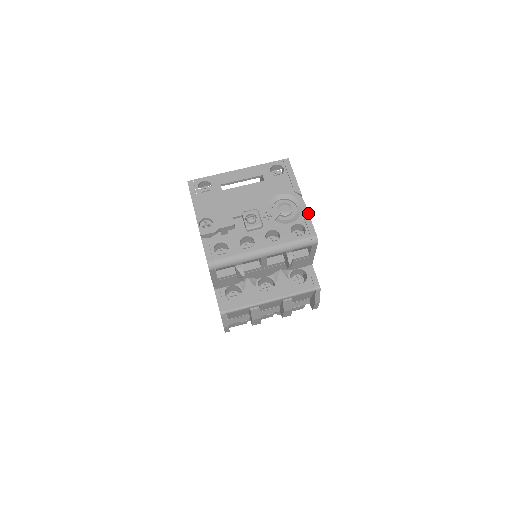
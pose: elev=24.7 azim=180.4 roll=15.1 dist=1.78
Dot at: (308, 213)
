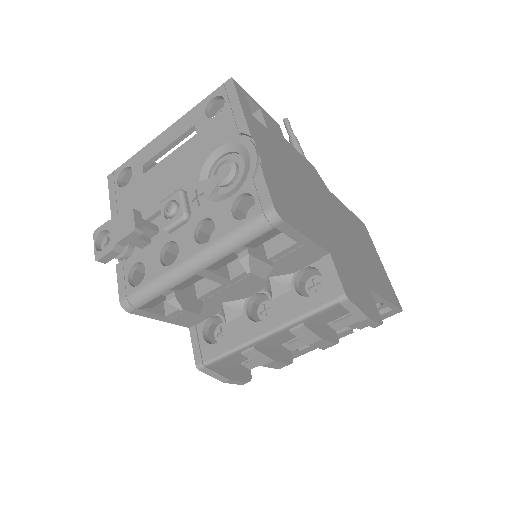
Dot at: (259, 166)
